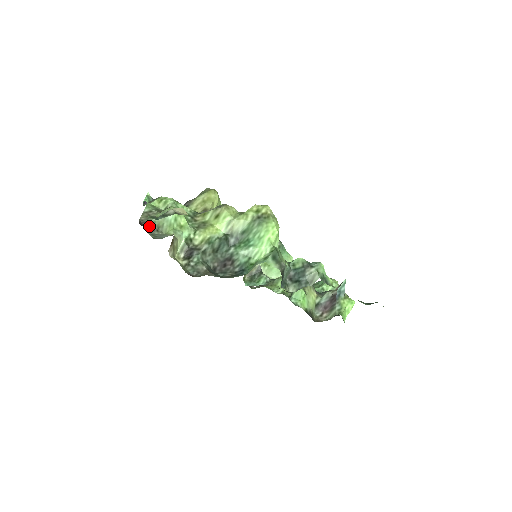
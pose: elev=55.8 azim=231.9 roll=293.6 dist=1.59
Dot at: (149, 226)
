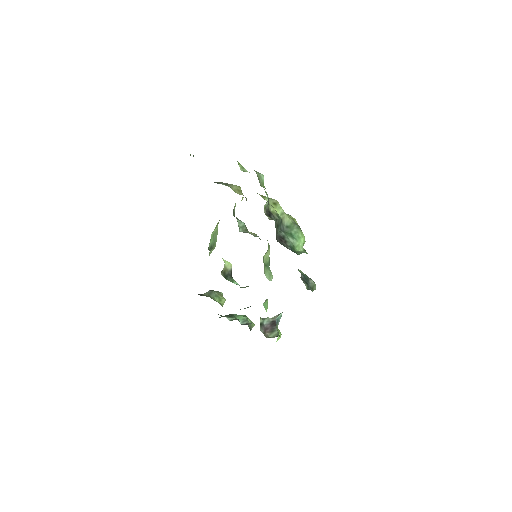
Dot at: occluded
